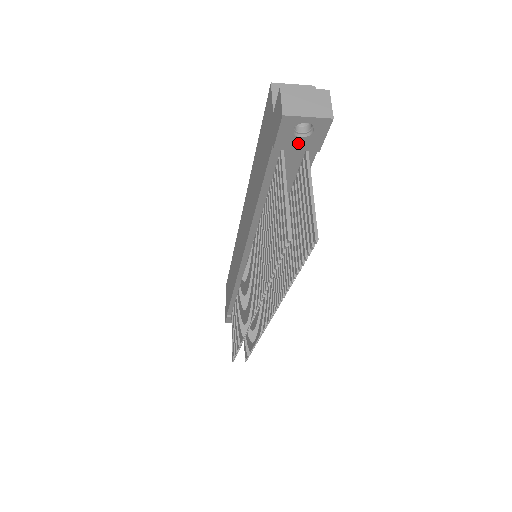
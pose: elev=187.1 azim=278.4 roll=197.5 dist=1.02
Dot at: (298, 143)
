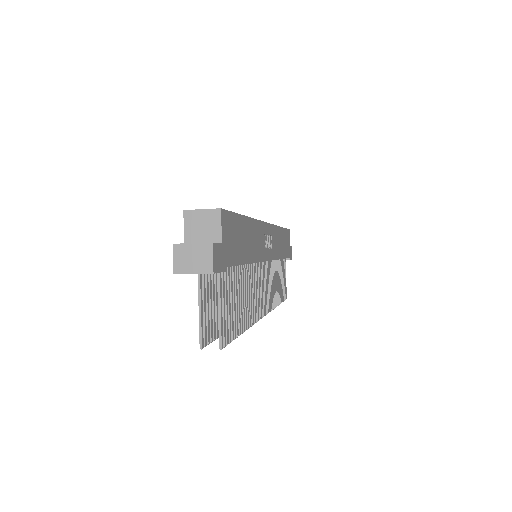
Dot at: occluded
